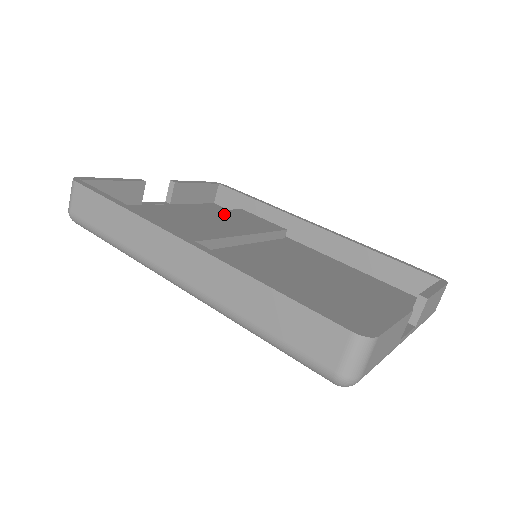
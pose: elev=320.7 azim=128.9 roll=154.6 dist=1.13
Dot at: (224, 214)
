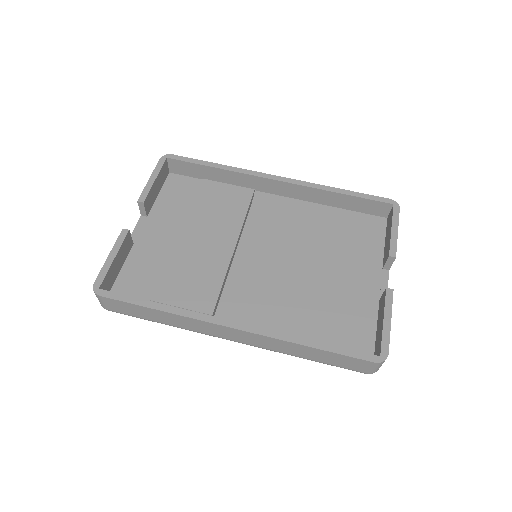
Dot at: (201, 209)
